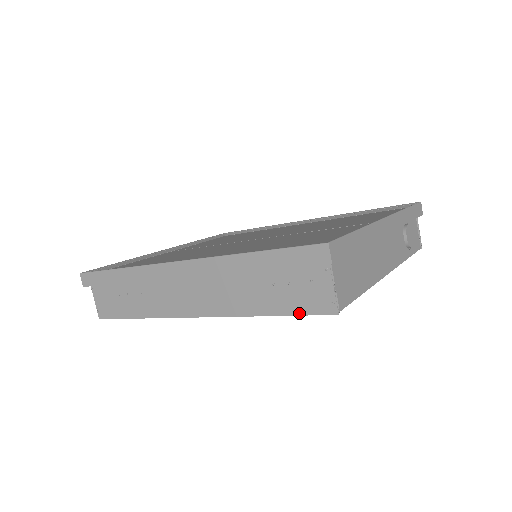
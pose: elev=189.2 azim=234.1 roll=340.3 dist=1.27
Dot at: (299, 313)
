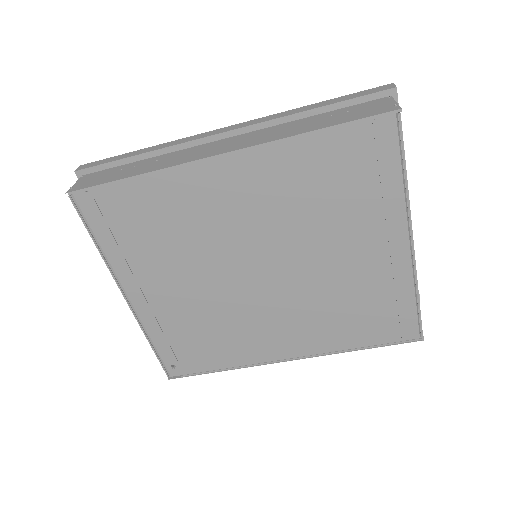
Dot at: (357, 119)
